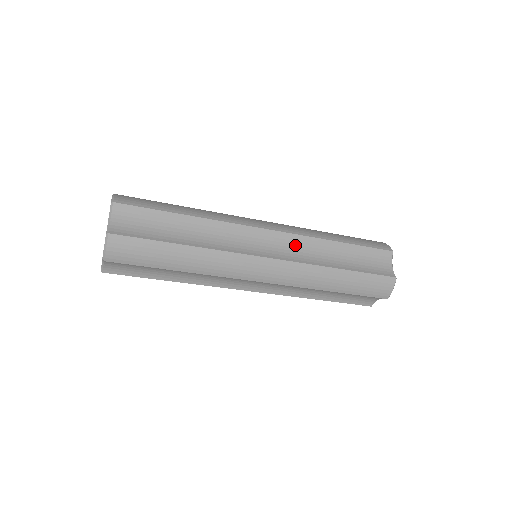
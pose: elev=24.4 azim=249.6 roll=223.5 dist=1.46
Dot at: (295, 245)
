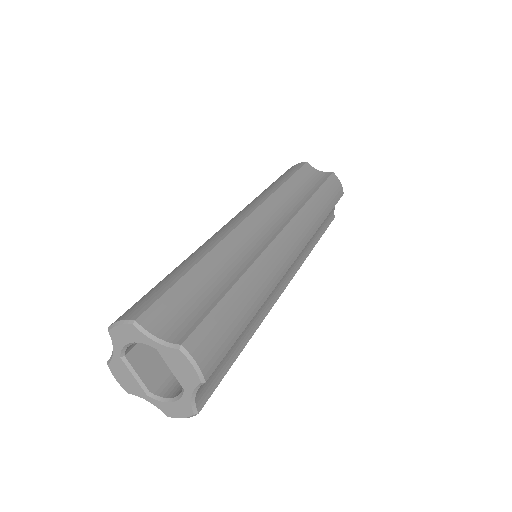
Dot at: occluded
